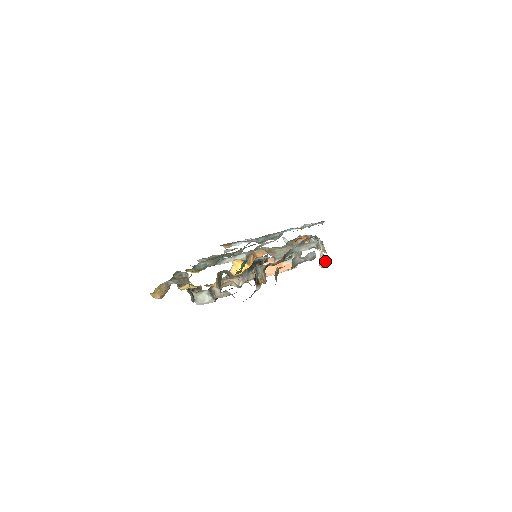
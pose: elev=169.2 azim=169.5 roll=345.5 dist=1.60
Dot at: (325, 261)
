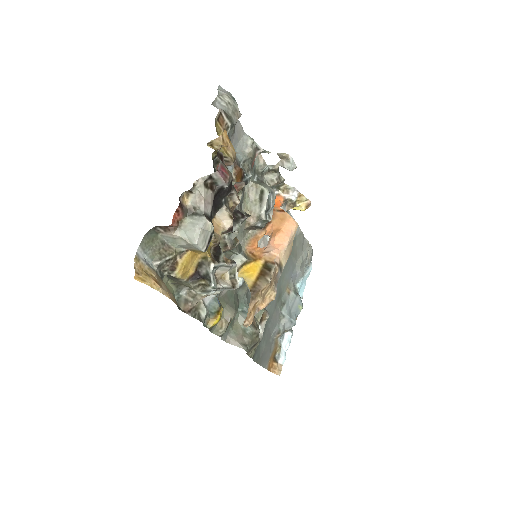
Dot at: occluded
